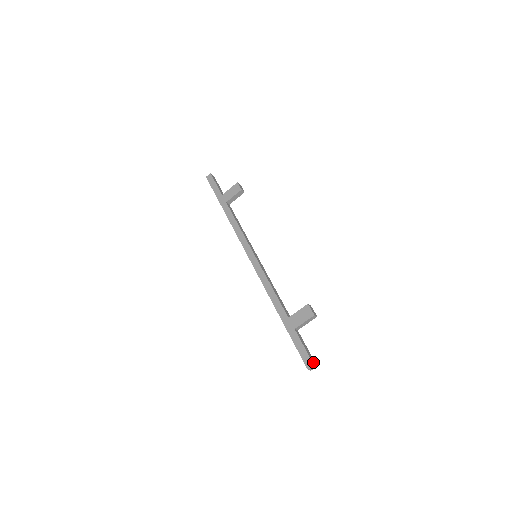
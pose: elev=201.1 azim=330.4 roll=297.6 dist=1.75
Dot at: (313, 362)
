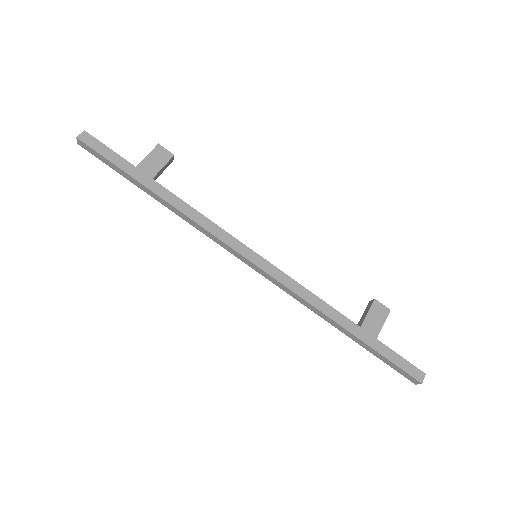
Dot at: (419, 371)
